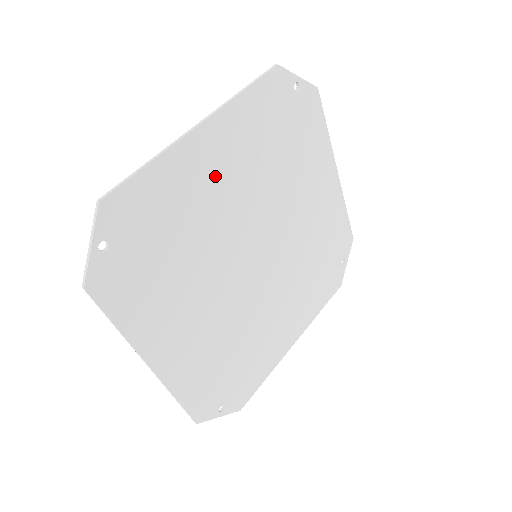
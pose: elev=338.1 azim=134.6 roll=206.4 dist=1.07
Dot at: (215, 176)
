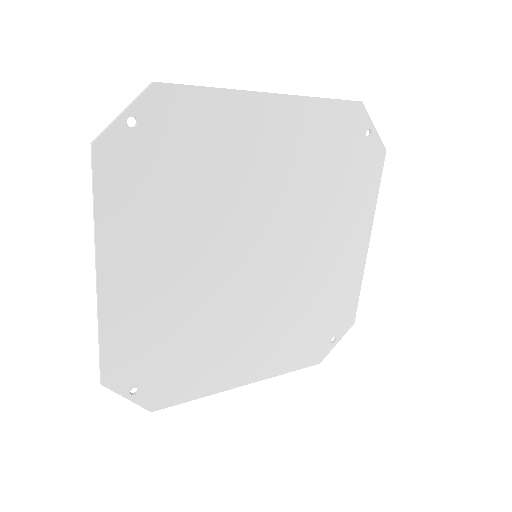
Dot at: (153, 276)
